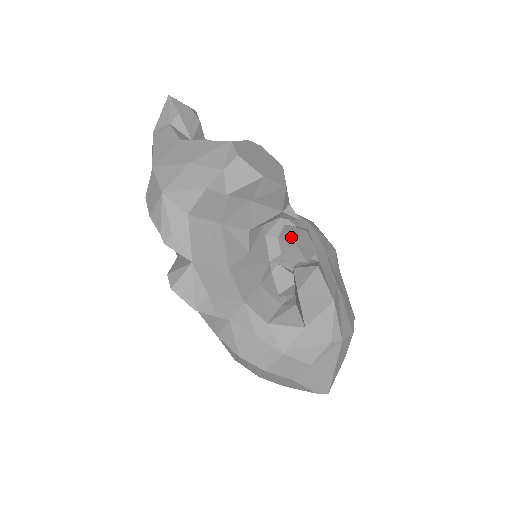
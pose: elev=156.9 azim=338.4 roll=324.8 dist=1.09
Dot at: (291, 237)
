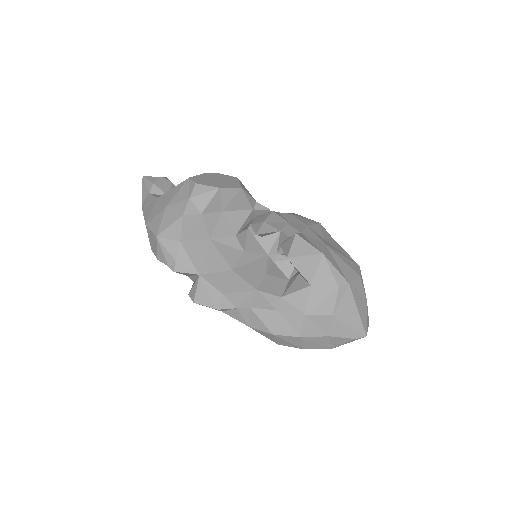
Dot at: (260, 220)
